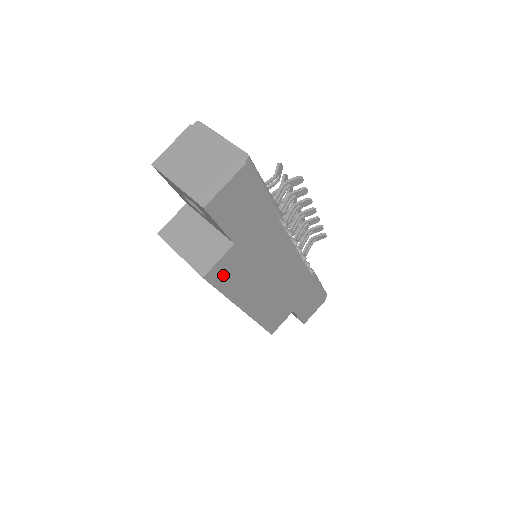
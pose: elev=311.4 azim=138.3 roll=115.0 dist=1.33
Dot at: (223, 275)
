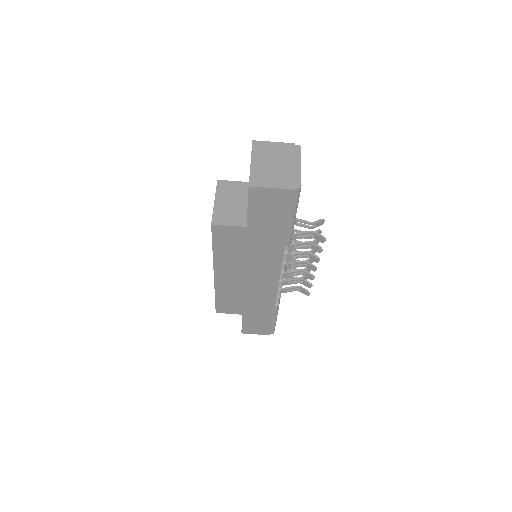
Dot at: (223, 237)
